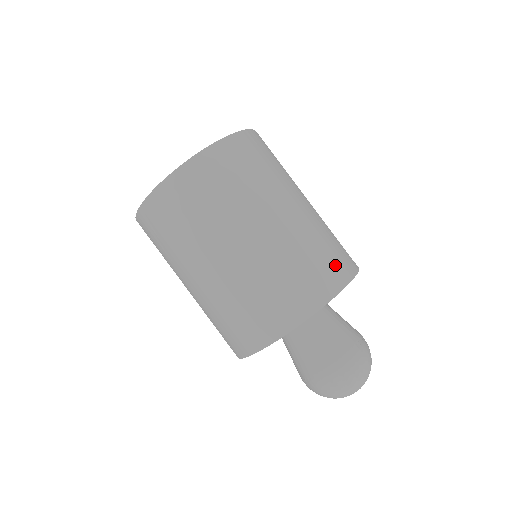
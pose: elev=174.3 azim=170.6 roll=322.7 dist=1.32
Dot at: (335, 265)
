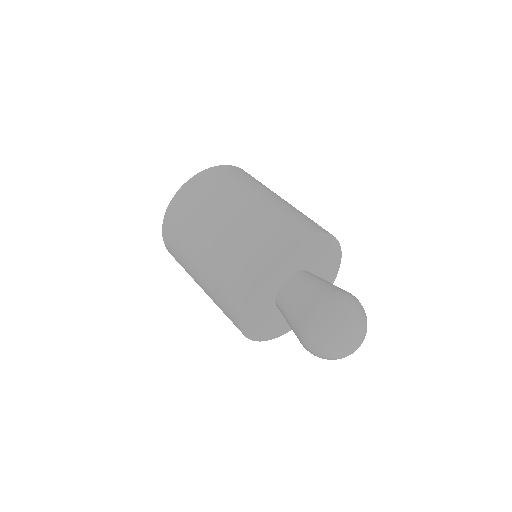
Dot at: (259, 247)
